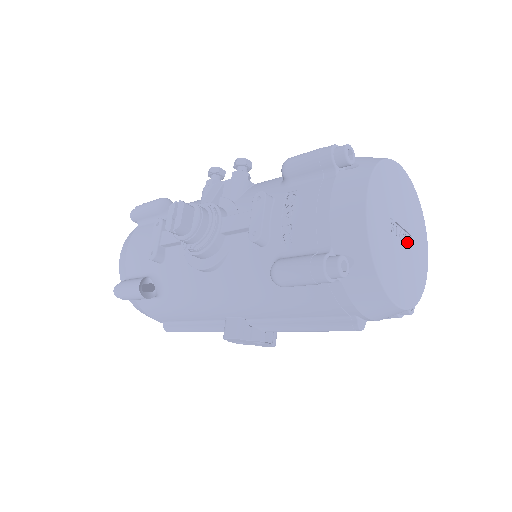
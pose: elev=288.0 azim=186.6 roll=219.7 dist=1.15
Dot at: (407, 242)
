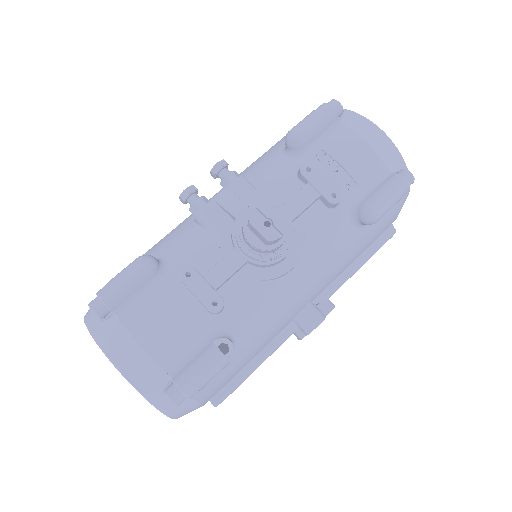
Dot at: occluded
